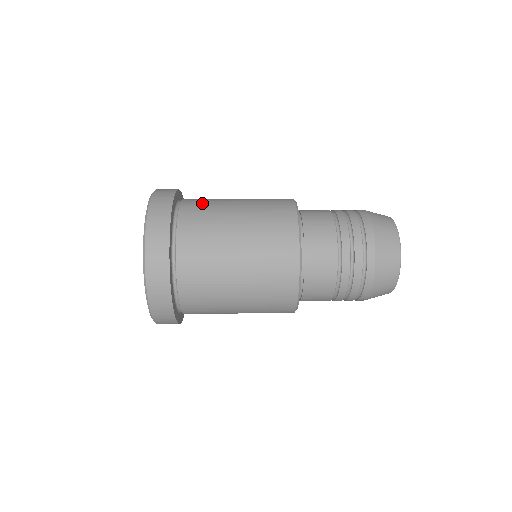
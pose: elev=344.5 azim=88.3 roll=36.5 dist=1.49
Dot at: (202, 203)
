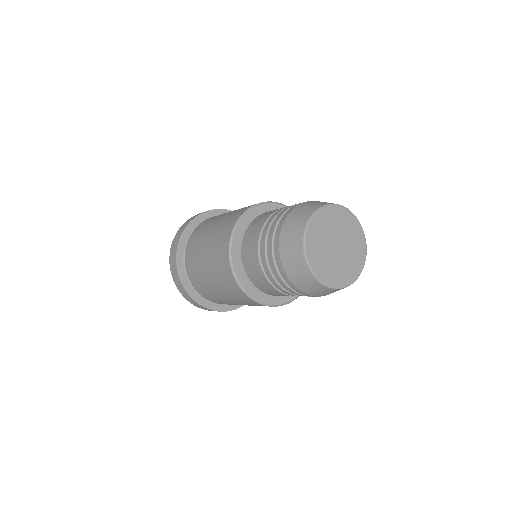
Dot at: occluded
